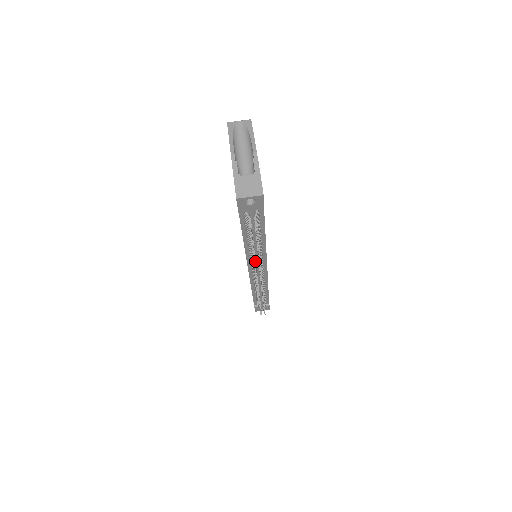
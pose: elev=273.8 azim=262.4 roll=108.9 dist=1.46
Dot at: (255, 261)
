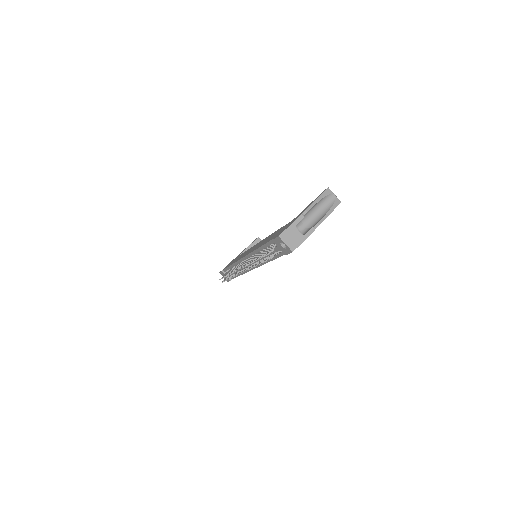
Dot at: occluded
